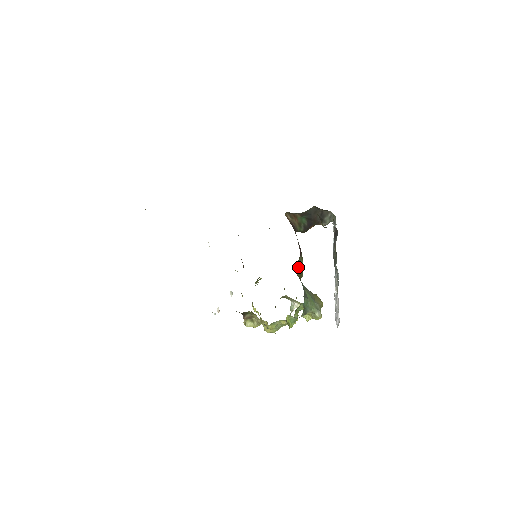
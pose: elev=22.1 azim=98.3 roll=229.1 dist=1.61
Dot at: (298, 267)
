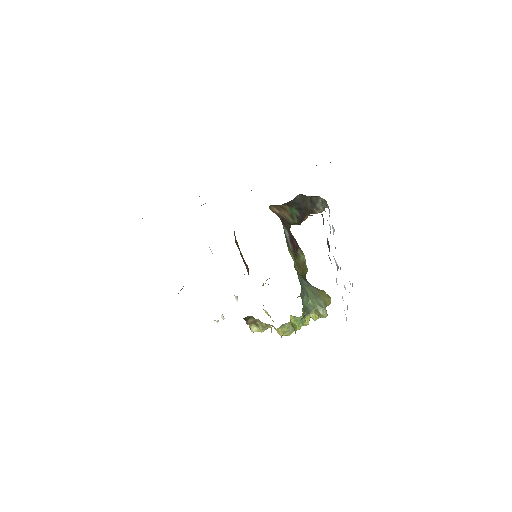
Dot at: (298, 262)
